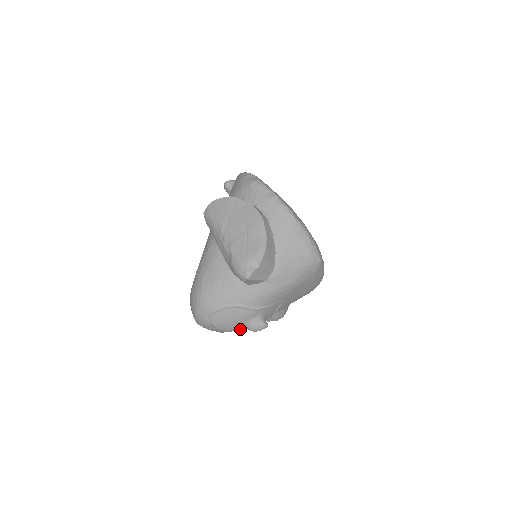
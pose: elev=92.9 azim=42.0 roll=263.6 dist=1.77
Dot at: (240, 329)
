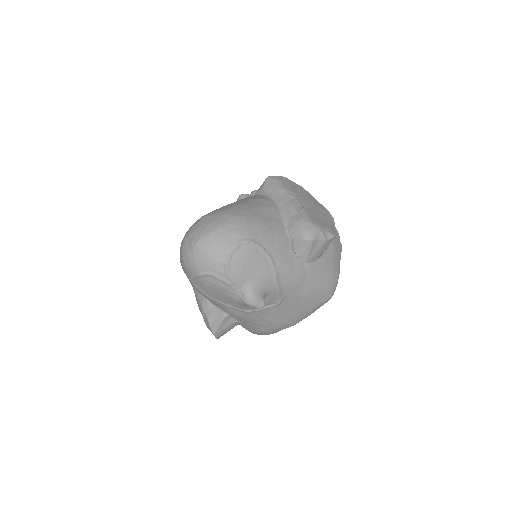
Dot at: (234, 288)
